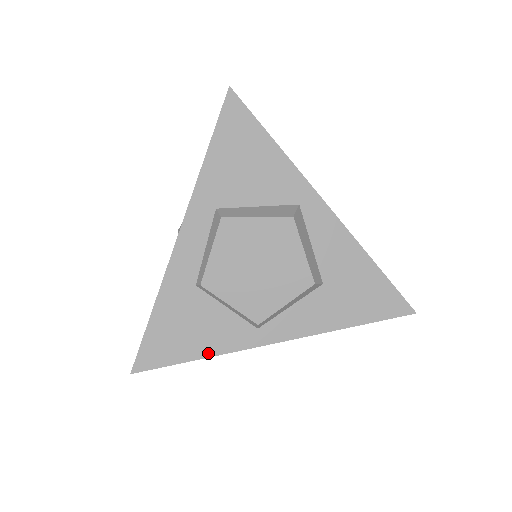
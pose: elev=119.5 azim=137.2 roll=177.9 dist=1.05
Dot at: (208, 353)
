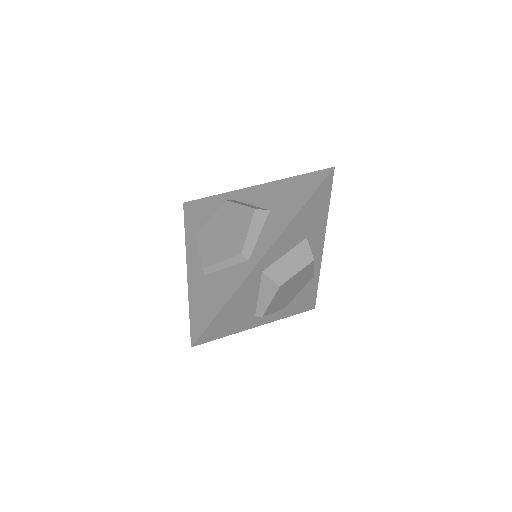
Dot at: (228, 297)
